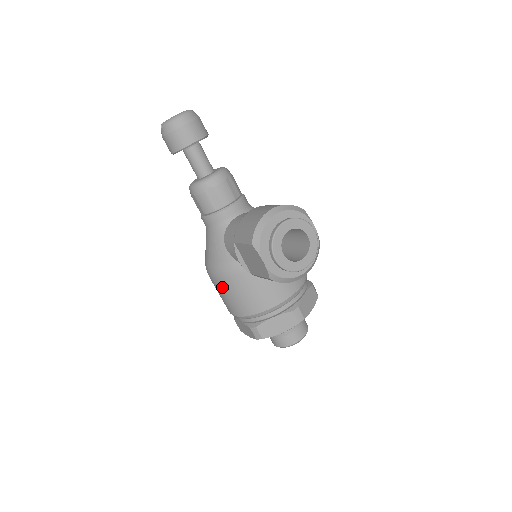
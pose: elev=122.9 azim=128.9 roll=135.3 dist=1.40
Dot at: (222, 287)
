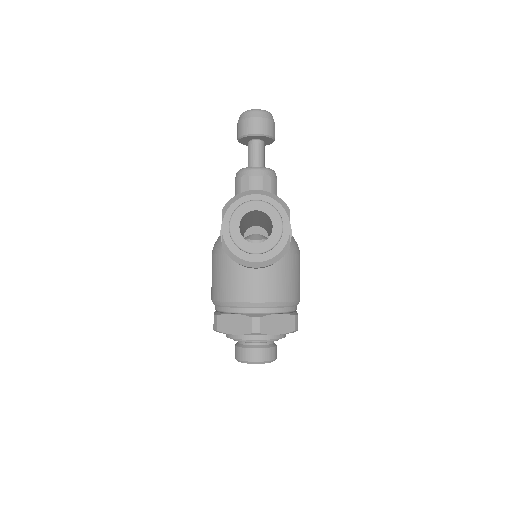
Dot at: (212, 265)
